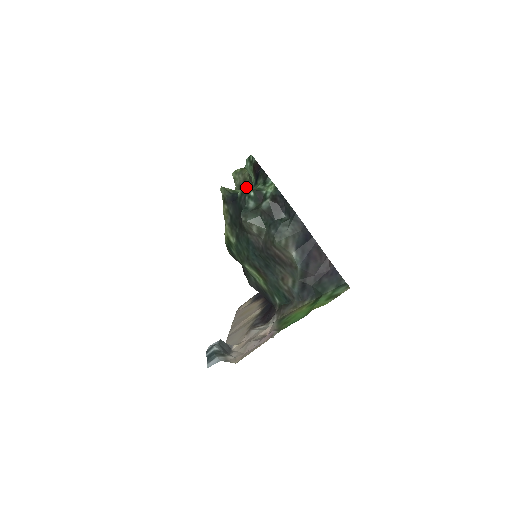
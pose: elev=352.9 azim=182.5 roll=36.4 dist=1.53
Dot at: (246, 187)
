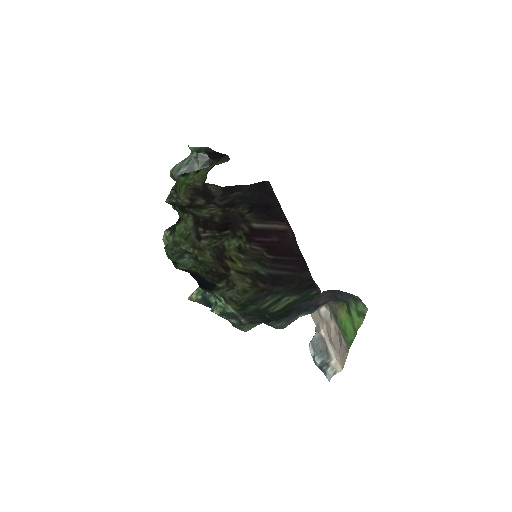
Dot at: occluded
